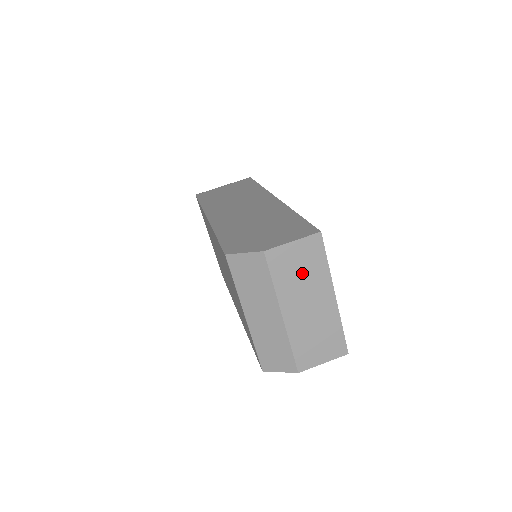
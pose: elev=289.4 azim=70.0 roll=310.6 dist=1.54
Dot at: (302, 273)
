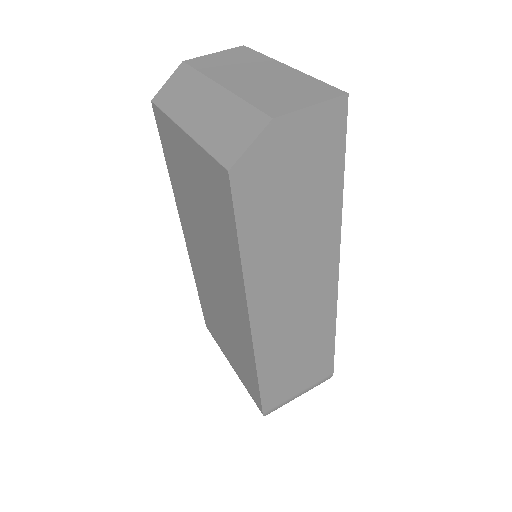
Dot at: (234, 63)
